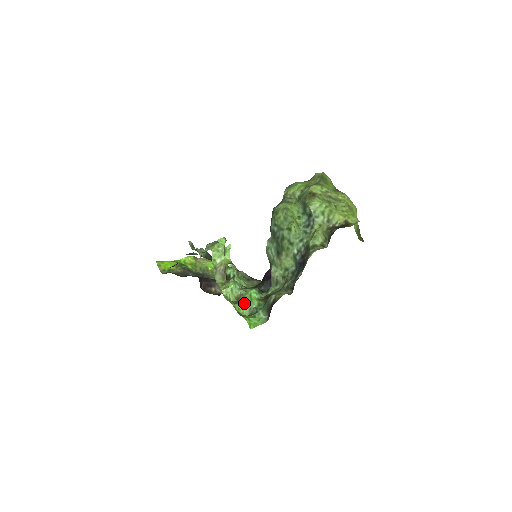
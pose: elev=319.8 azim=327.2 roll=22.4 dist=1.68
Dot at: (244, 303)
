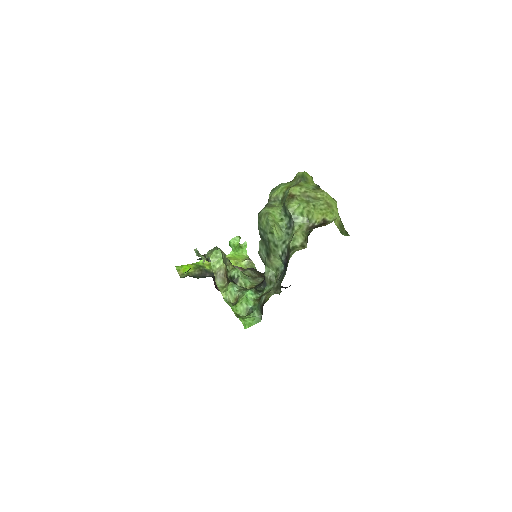
Dot at: (240, 305)
